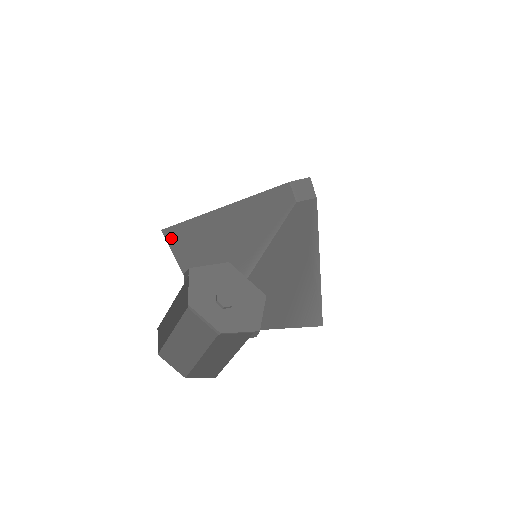
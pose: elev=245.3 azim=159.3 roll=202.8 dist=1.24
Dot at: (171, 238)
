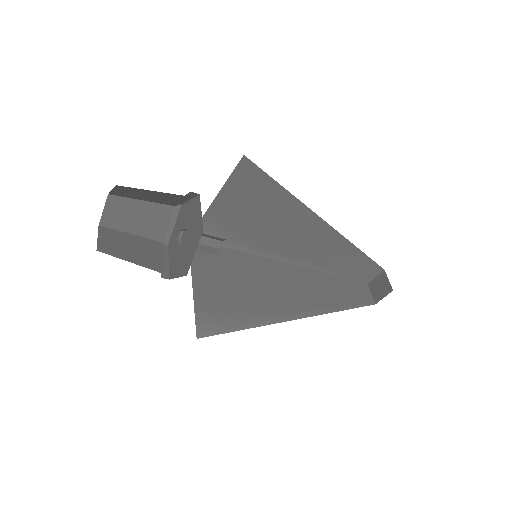
Dot at: (243, 167)
